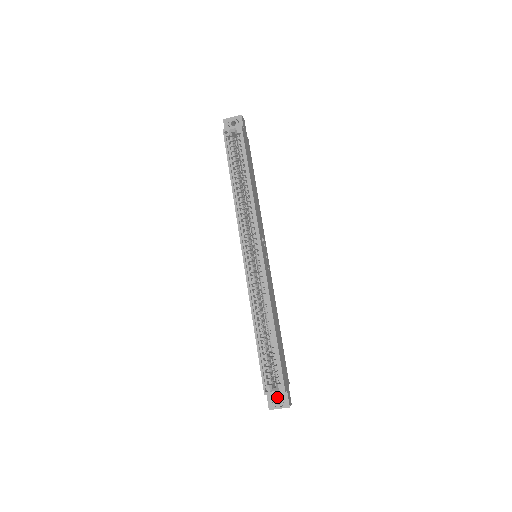
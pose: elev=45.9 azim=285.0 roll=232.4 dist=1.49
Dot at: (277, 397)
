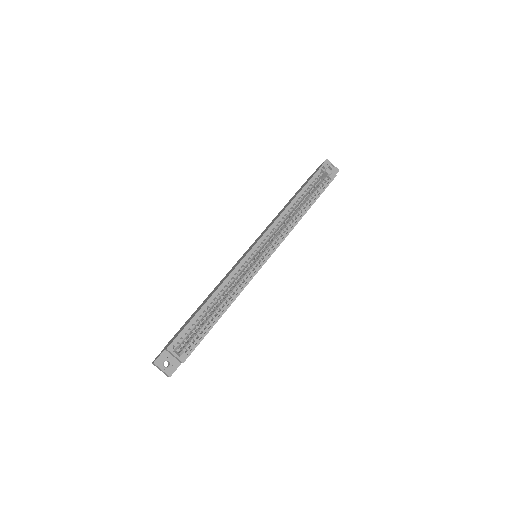
Dot at: (169, 360)
